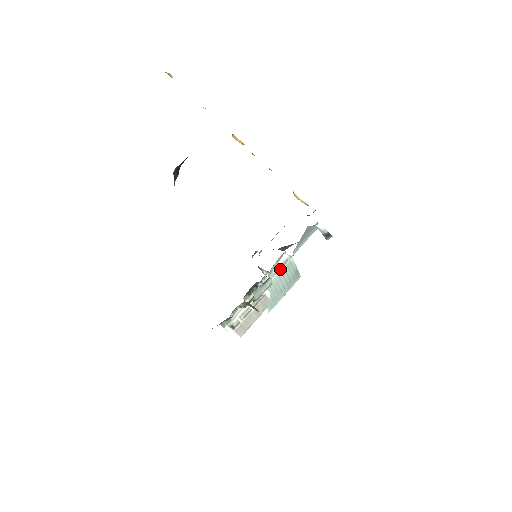
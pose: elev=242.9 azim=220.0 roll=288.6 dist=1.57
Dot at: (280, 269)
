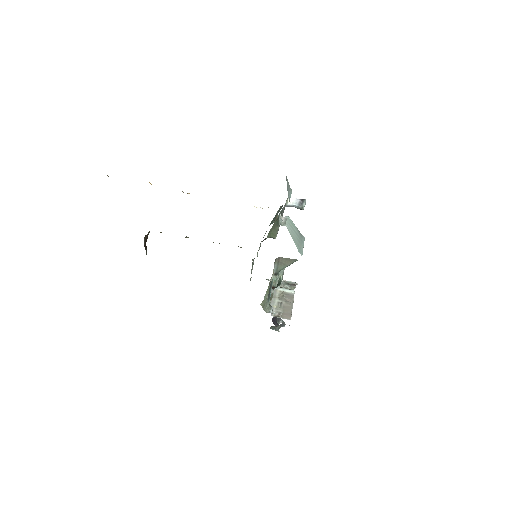
Dot at: (286, 221)
